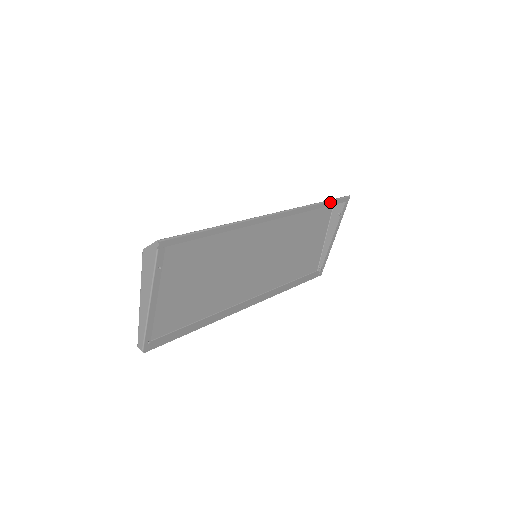
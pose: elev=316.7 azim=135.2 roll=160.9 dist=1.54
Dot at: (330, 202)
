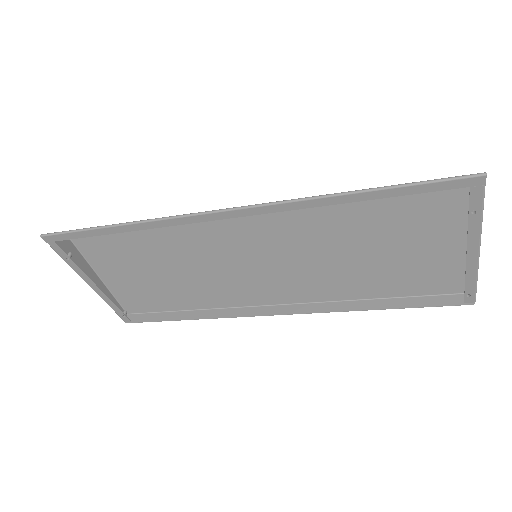
Dot at: (395, 189)
